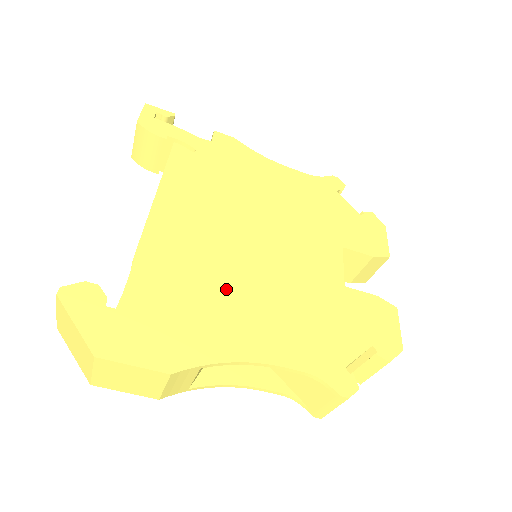
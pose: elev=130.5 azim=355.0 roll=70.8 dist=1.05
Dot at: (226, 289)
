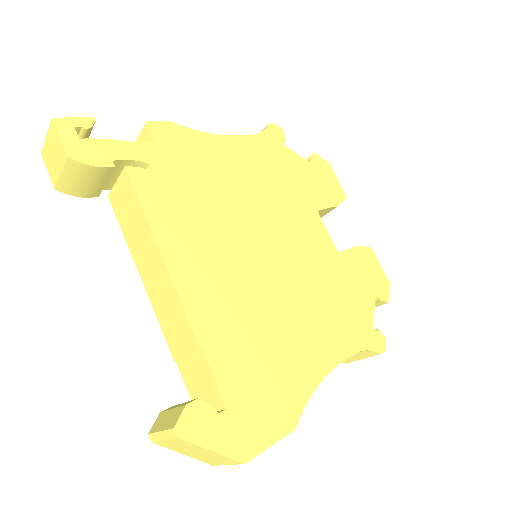
Dot at: (278, 321)
